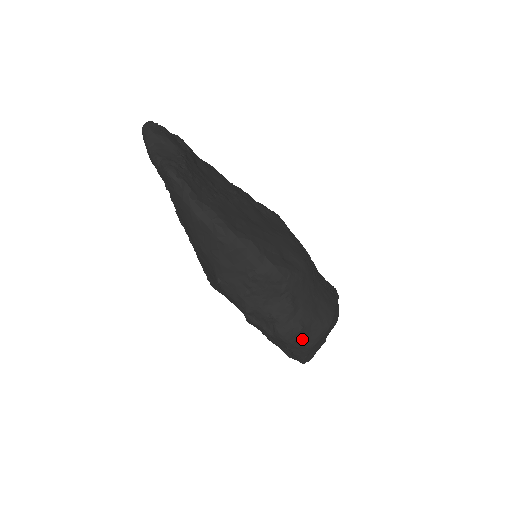
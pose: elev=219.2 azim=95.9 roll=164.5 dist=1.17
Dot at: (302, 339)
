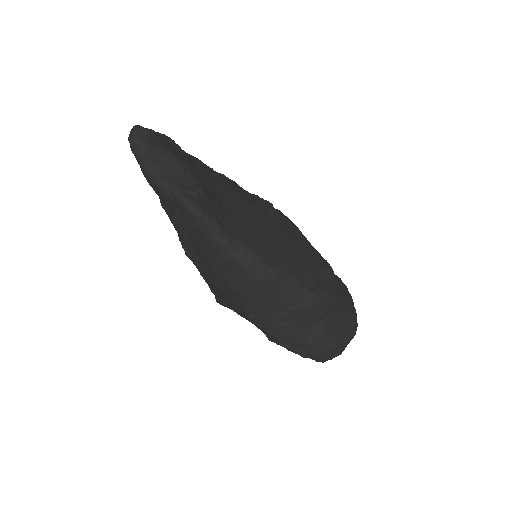
Dot at: (334, 353)
